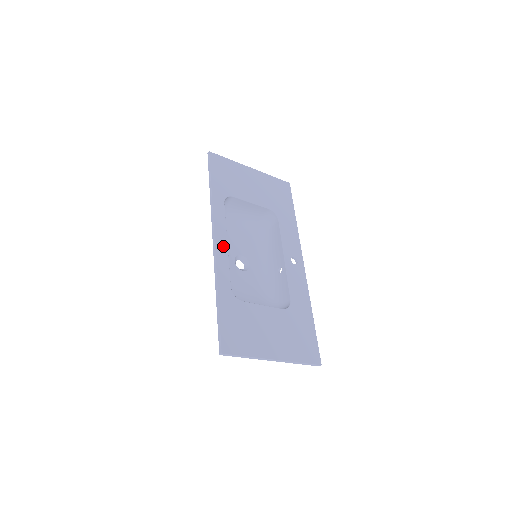
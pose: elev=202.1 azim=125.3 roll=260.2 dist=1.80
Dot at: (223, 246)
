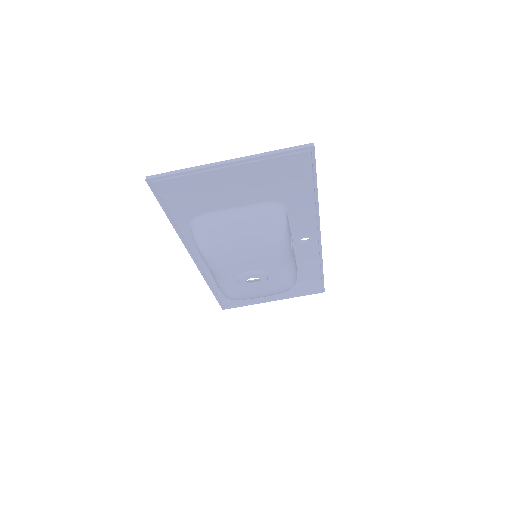
Dot at: occluded
